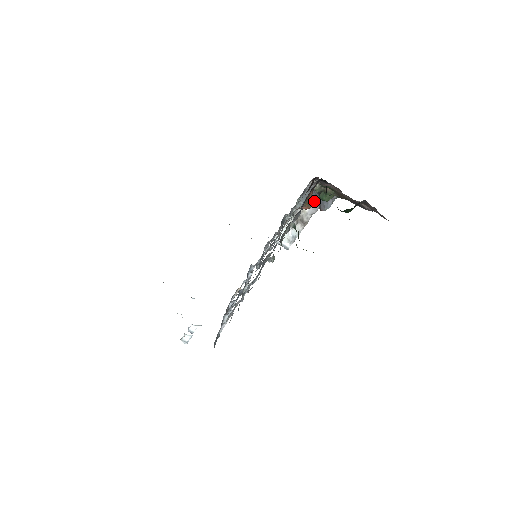
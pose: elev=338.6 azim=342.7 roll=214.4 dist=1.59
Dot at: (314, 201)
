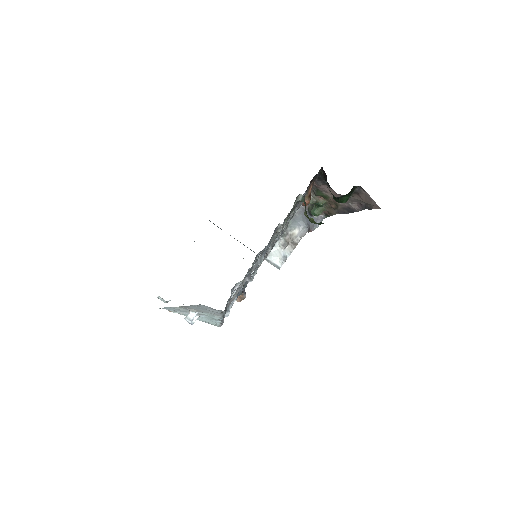
Dot at: (303, 224)
